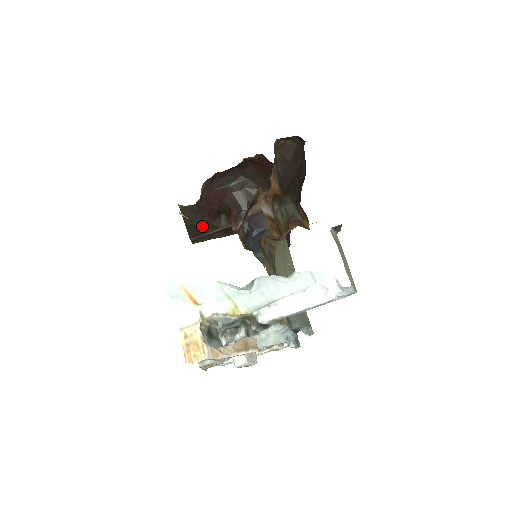
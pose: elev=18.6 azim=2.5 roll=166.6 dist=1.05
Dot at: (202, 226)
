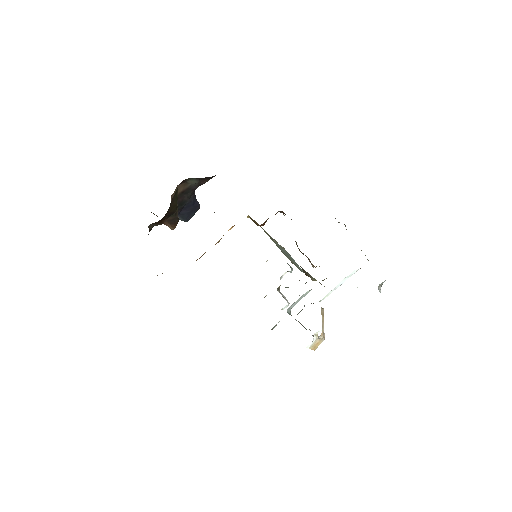
Dot at: occluded
